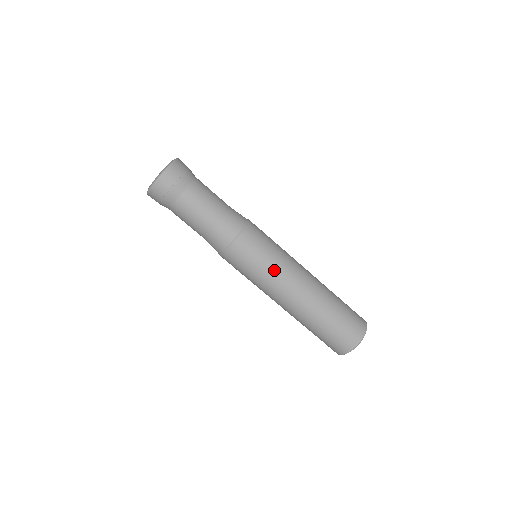
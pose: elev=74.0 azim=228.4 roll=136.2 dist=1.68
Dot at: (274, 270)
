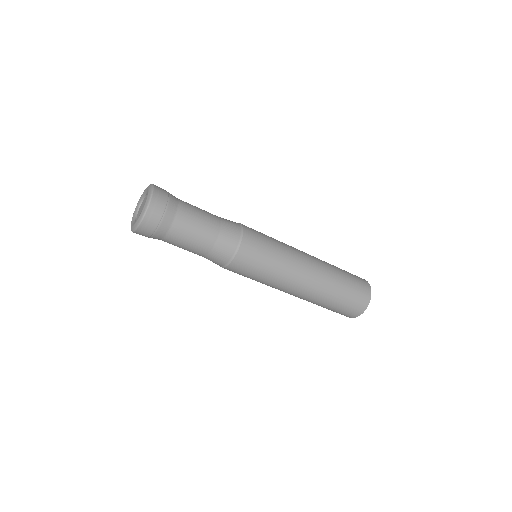
Dot at: (273, 280)
